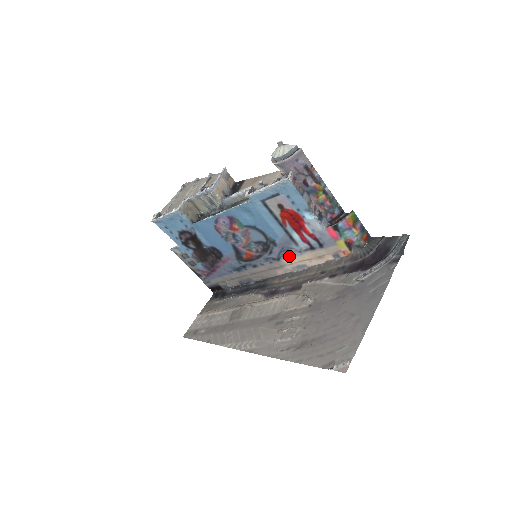
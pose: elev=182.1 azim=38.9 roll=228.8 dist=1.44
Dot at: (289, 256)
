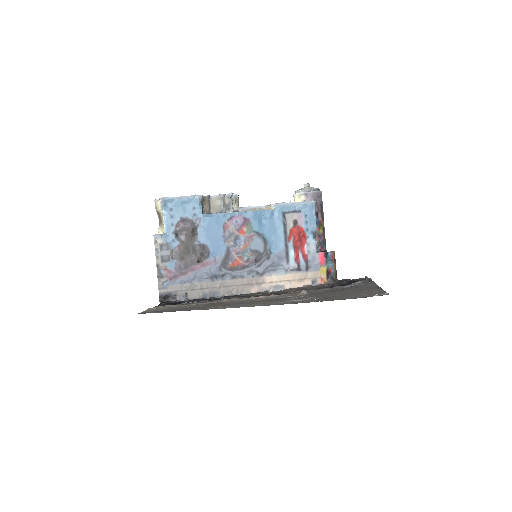
Dot at: (274, 273)
